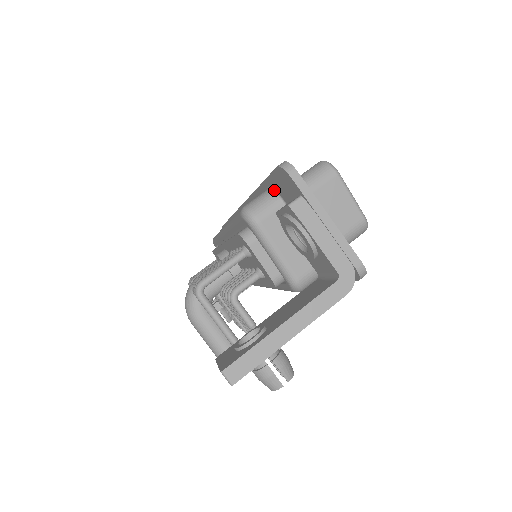
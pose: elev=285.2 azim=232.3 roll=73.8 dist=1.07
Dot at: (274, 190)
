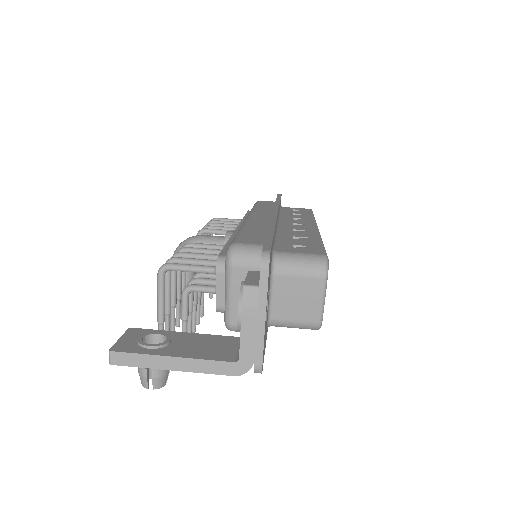
Dot at: occluded
